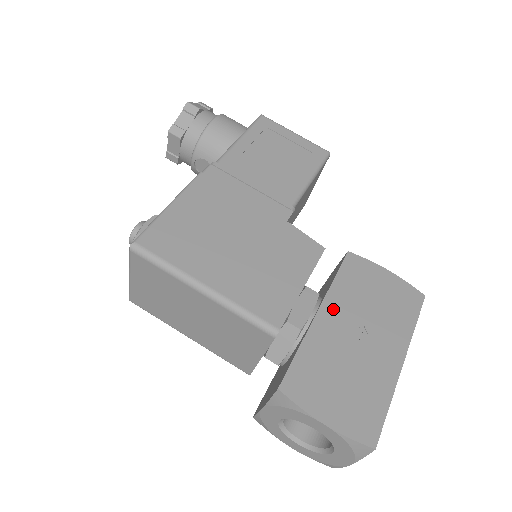
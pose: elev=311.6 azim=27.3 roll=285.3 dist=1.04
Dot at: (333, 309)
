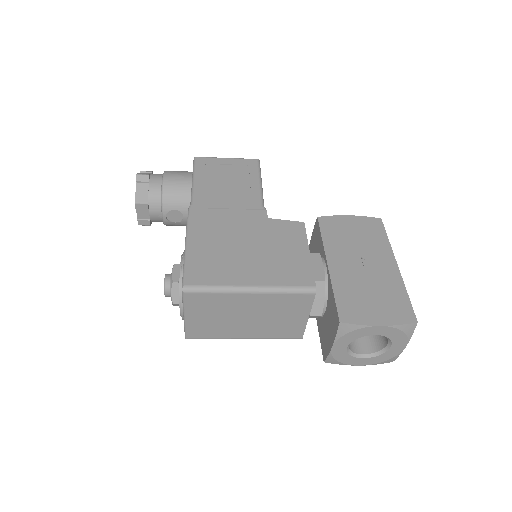
Dot at: (335, 257)
